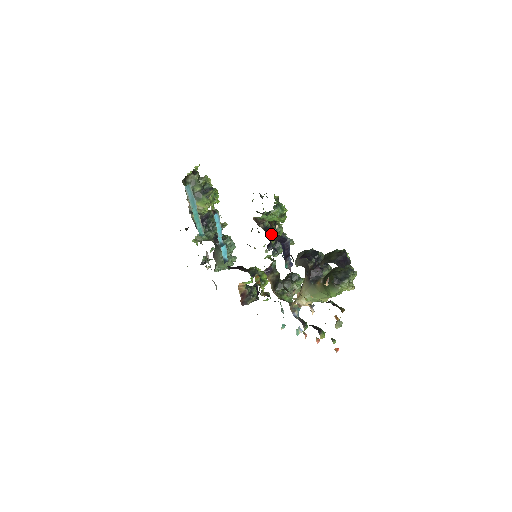
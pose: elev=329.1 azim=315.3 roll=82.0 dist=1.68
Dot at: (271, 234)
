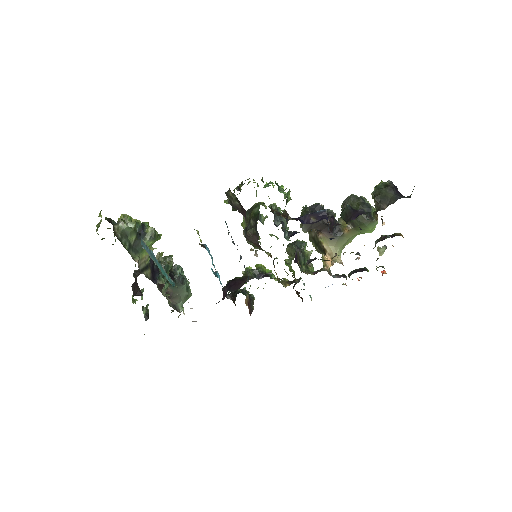
Dot at: (300, 219)
